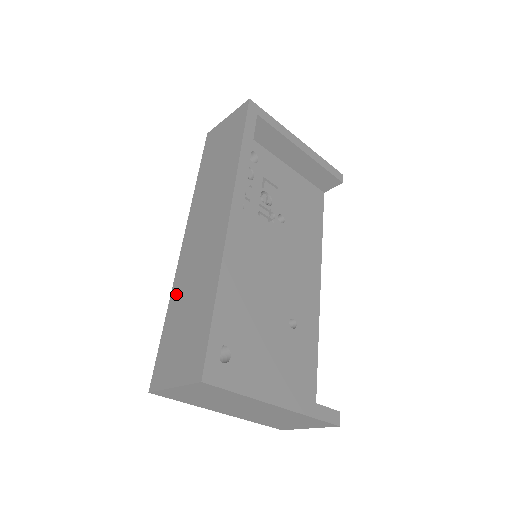
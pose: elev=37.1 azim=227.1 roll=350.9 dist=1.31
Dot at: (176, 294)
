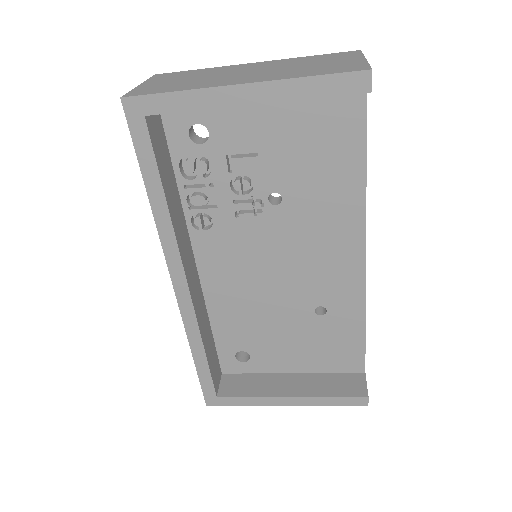
Dot at: occluded
